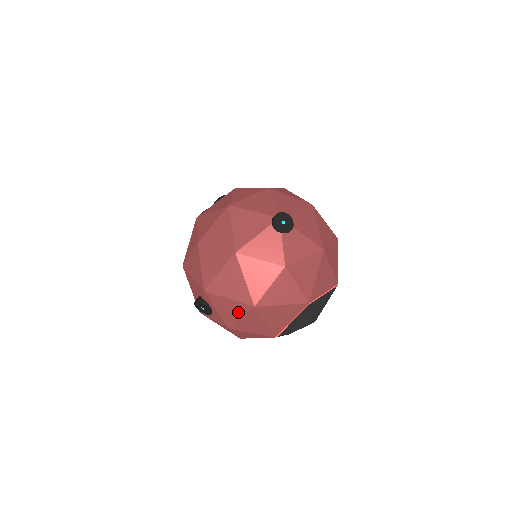
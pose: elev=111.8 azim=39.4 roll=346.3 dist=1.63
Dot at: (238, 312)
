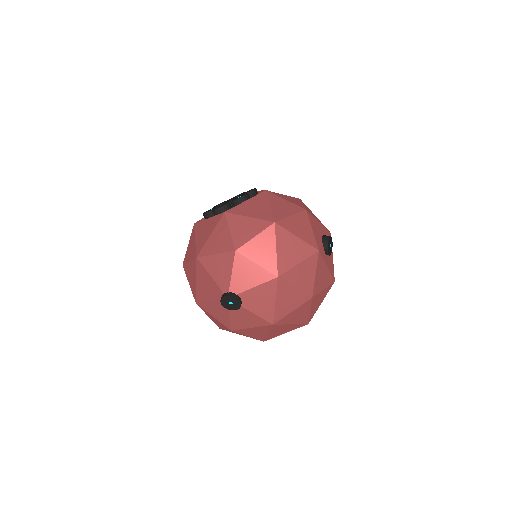
Dot at: occluded
